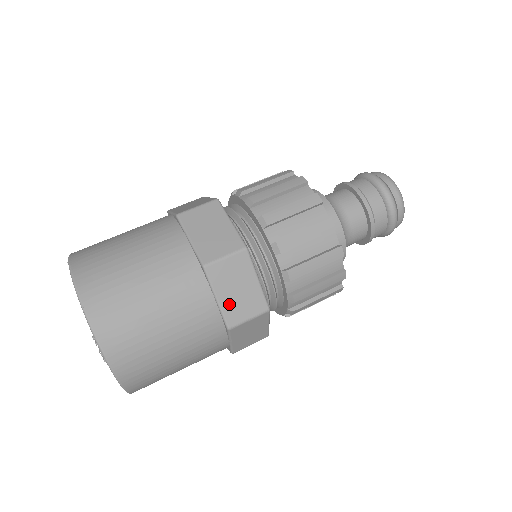
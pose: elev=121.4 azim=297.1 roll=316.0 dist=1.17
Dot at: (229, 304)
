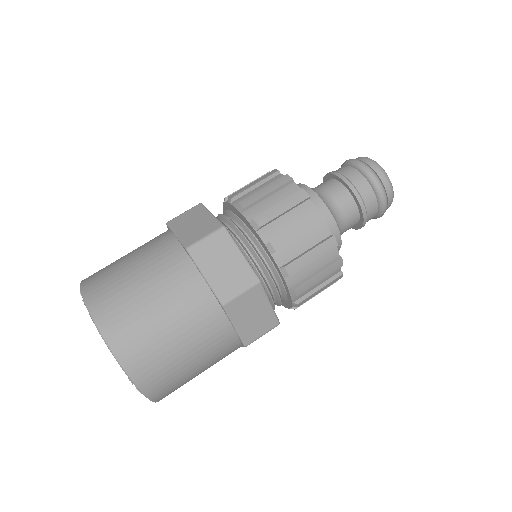
Dot at: (245, 328)
